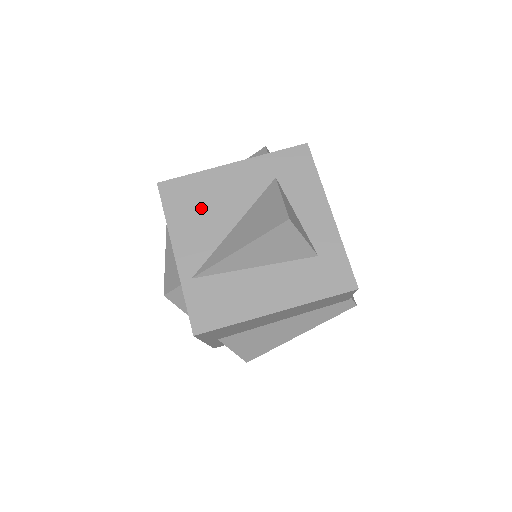
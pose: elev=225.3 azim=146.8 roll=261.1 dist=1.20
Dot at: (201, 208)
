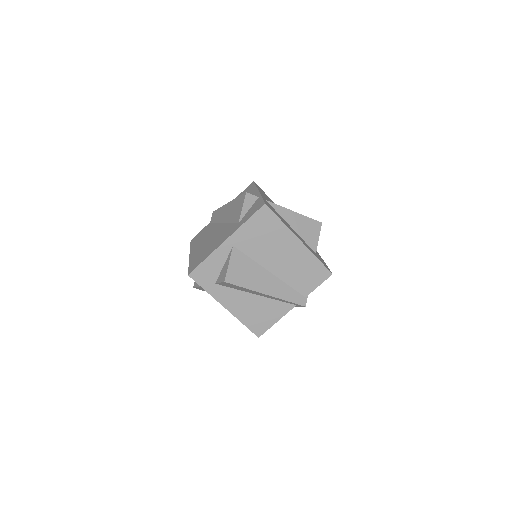
Dot at: occluded
